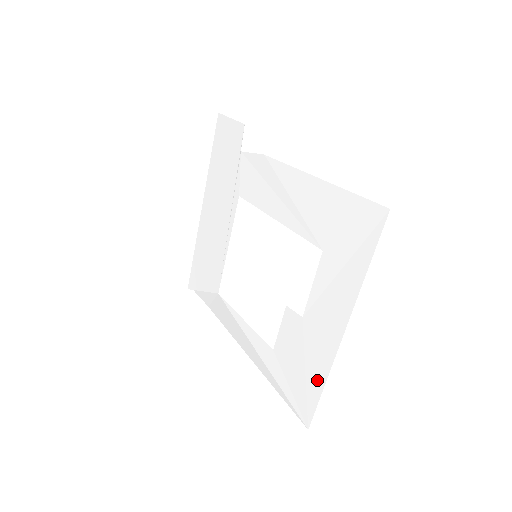
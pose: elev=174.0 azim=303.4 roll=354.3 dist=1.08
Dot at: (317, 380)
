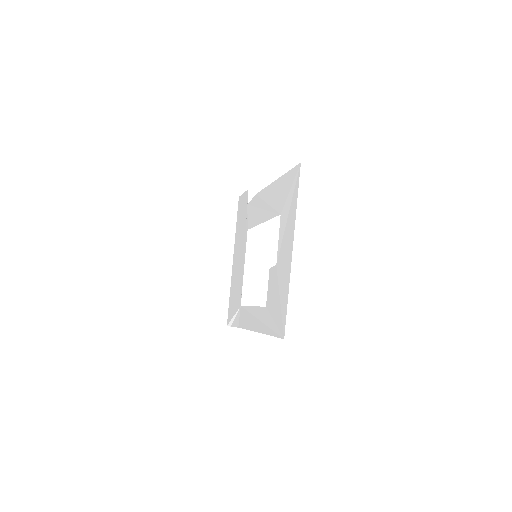
Dot at: (285, 296)
